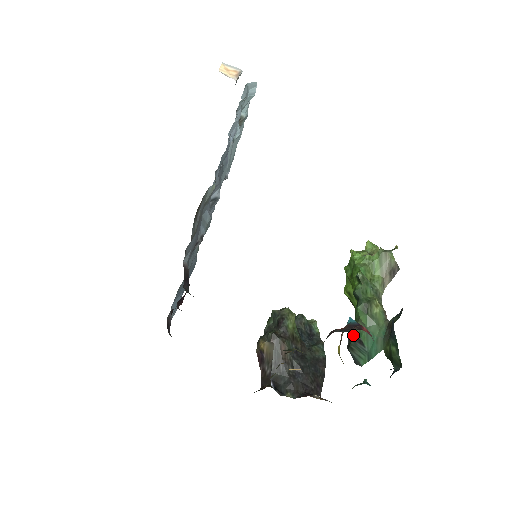
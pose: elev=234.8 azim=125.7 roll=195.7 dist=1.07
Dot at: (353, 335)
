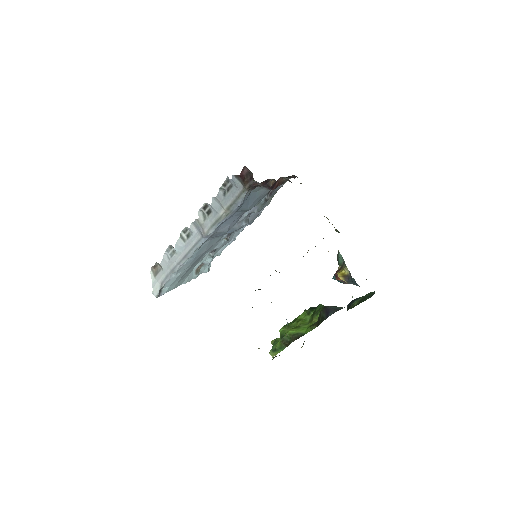
Dot at: (327, 306)
